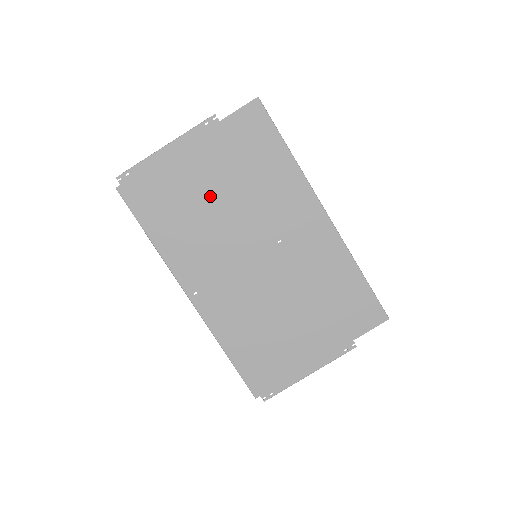
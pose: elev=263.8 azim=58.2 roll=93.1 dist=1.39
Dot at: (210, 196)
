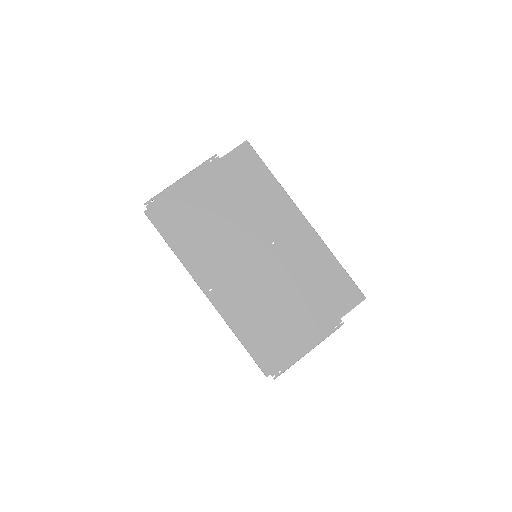
Dot at: (217, 213)
